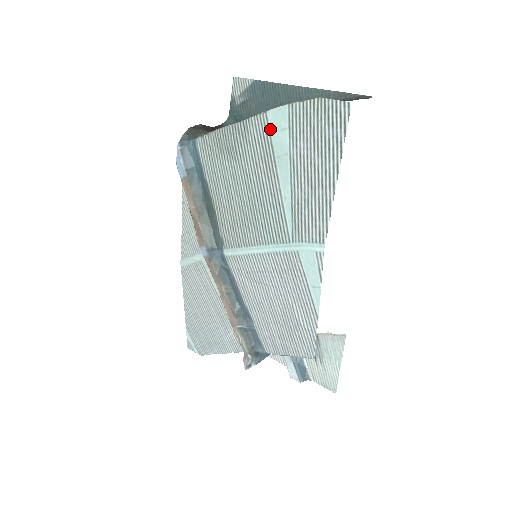
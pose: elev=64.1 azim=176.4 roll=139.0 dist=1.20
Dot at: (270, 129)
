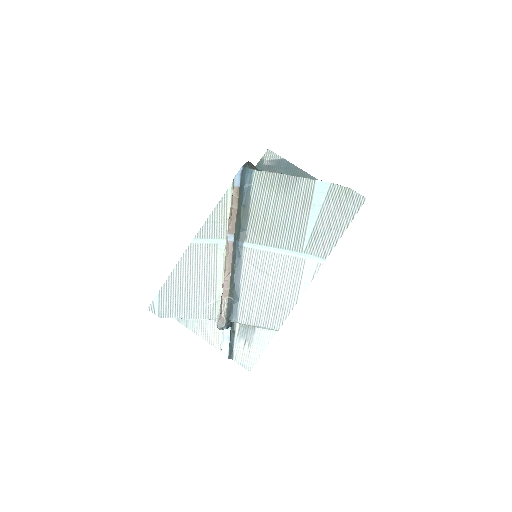
Dot at: (314, 189)
